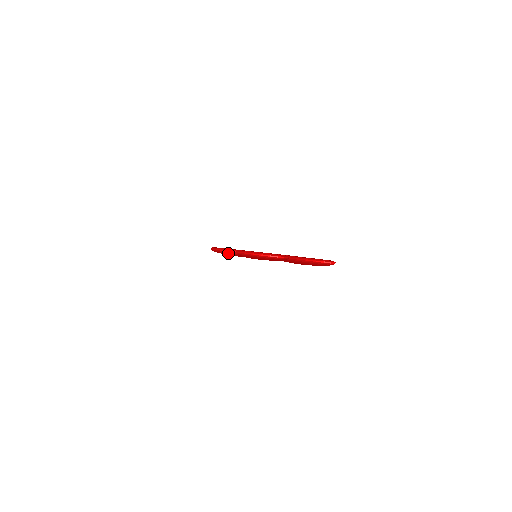
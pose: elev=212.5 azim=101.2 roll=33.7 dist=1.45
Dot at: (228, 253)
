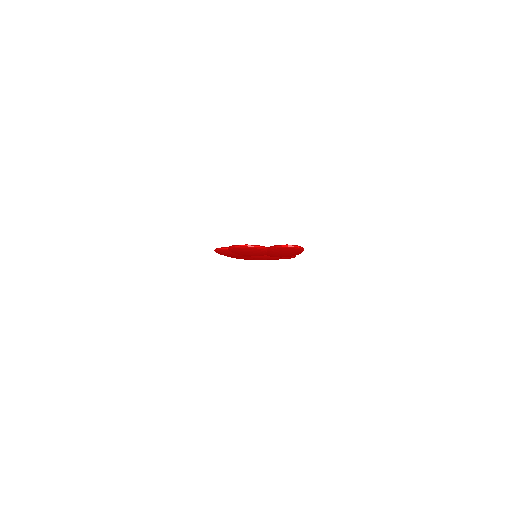
Dot at: (223, 251)
